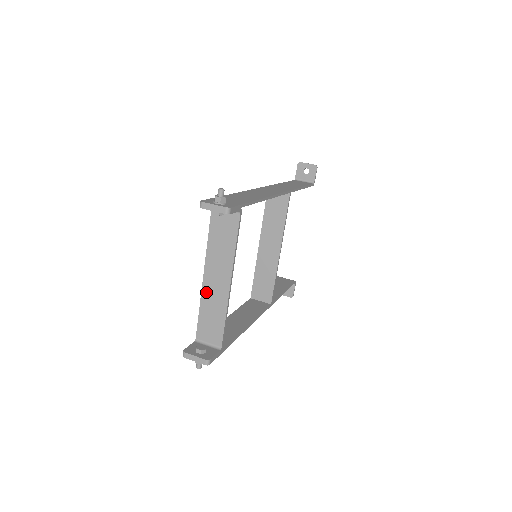
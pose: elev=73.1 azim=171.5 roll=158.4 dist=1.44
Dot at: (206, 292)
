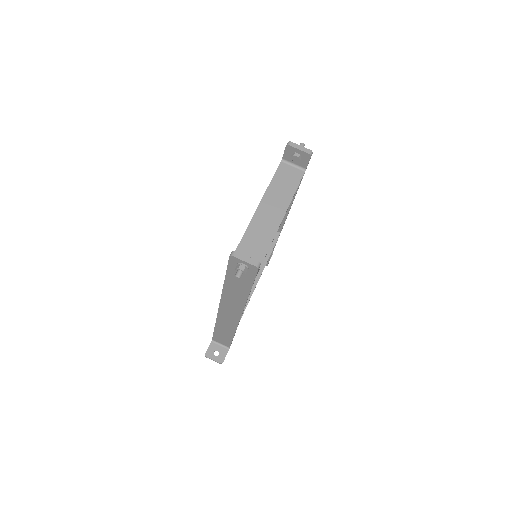
Dot at: (256, 221)
